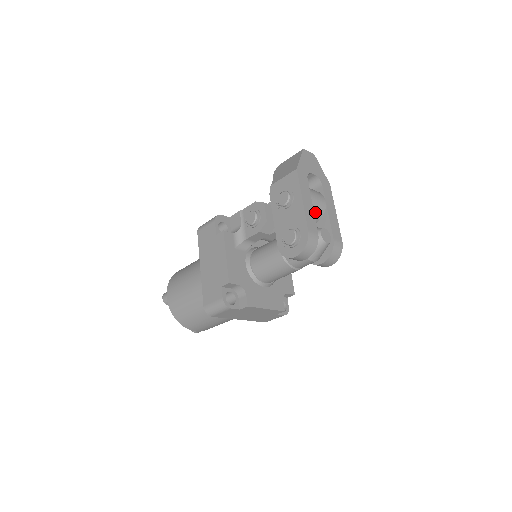
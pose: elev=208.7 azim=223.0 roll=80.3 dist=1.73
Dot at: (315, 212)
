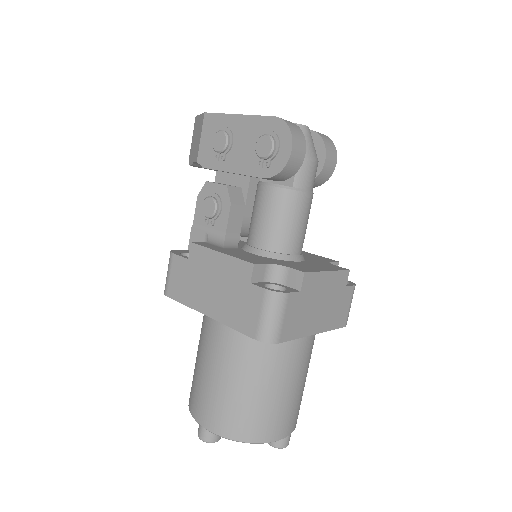
Dot at: occluded
